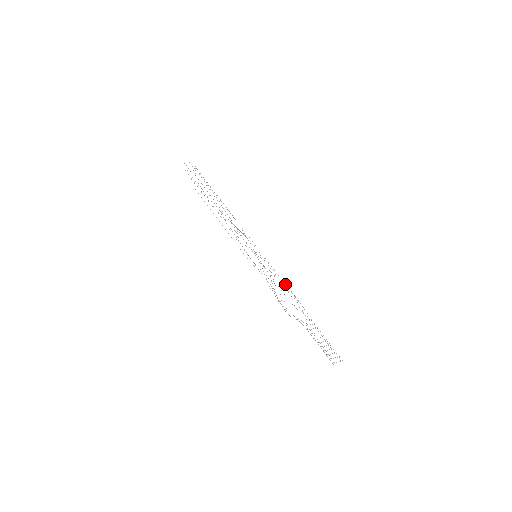
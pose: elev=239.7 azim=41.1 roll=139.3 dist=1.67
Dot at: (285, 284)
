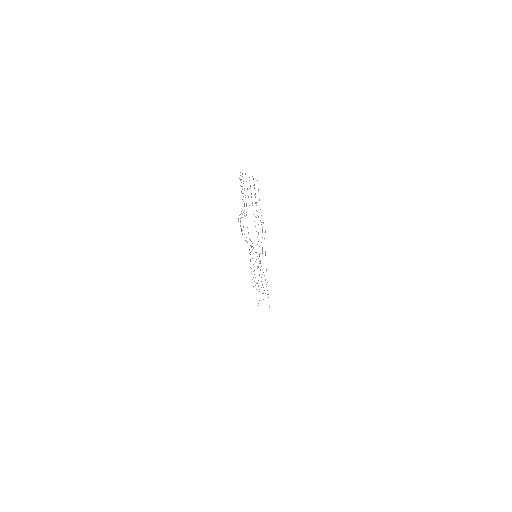
Dot at: (262, 237)
